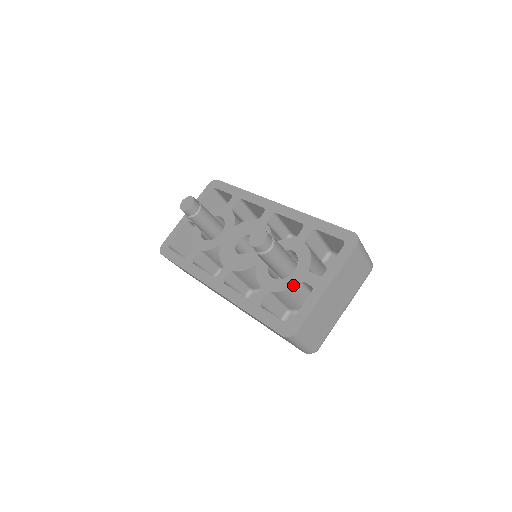
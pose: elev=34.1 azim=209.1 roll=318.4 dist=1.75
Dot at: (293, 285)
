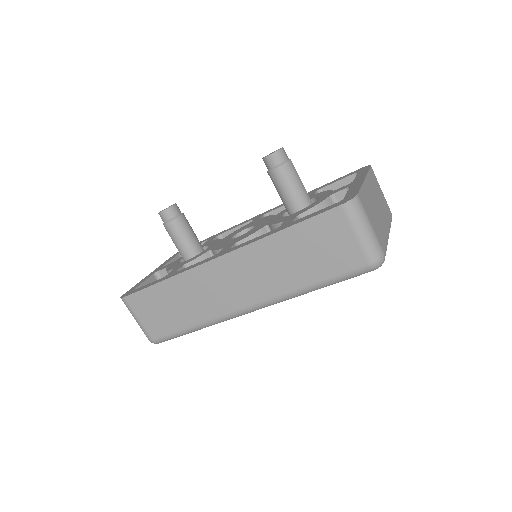
Dot at: (324, 199)
